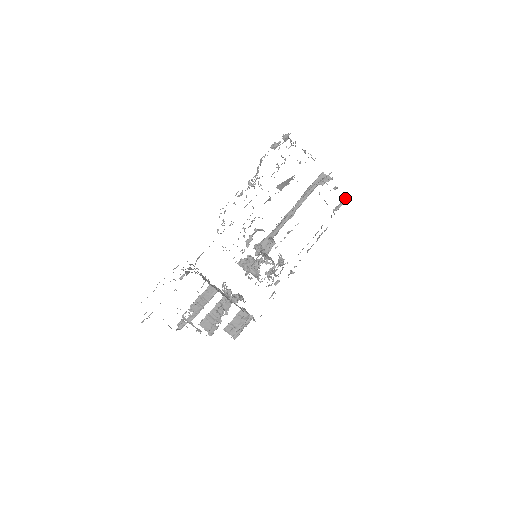
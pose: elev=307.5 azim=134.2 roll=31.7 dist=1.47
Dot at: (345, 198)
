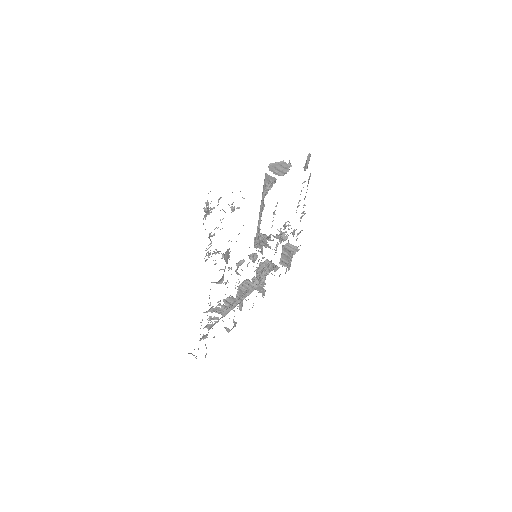
Dot at: (308, 154)
